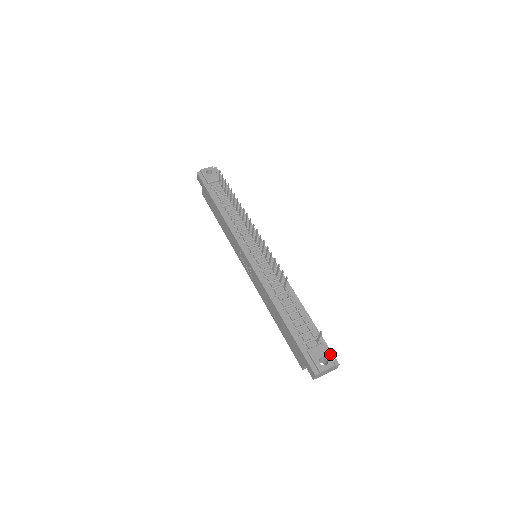
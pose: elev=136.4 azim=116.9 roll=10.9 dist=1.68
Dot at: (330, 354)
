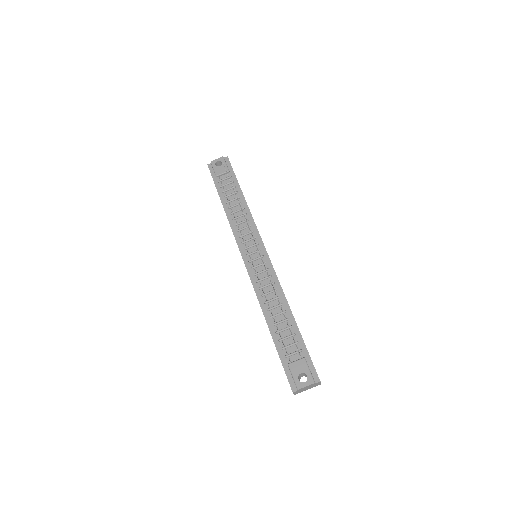
Dot at: (312, 370)
